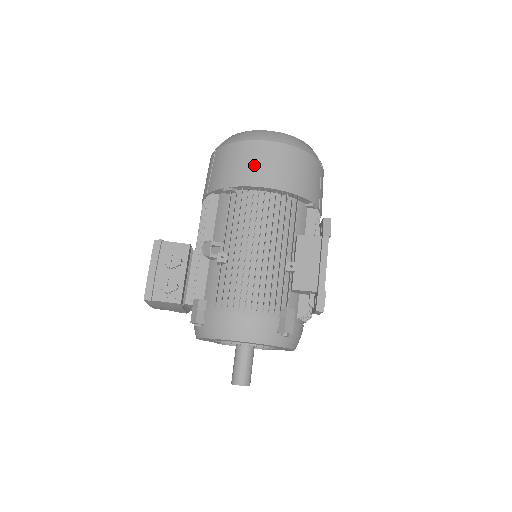
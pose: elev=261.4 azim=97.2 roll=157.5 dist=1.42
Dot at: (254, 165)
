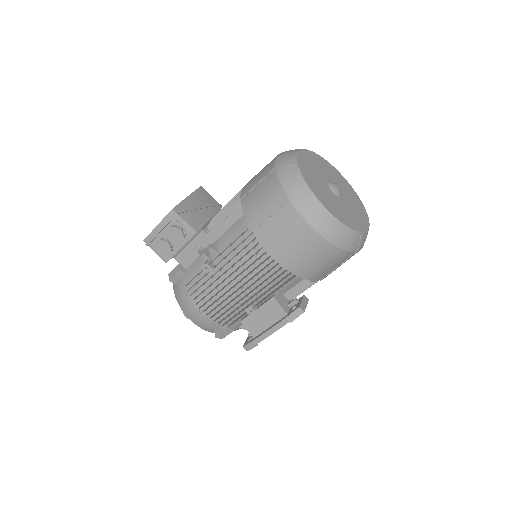
Dot at: (278, 232)
